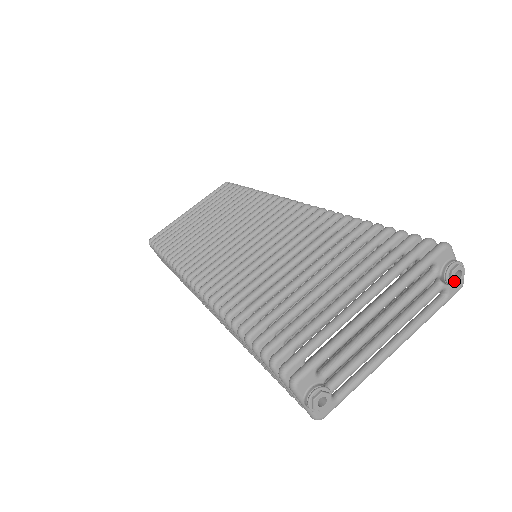
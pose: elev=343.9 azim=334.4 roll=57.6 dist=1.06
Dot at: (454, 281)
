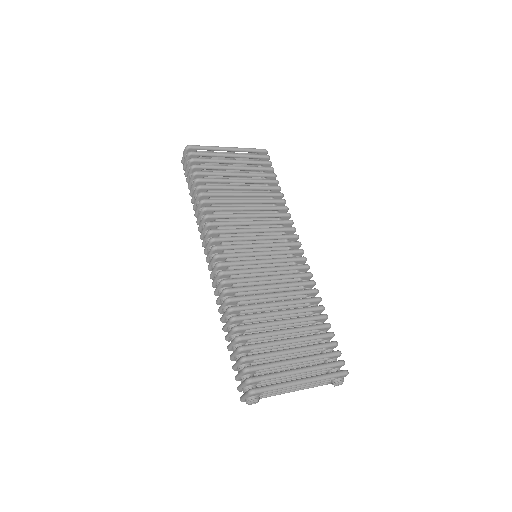
Dot at: occluded
